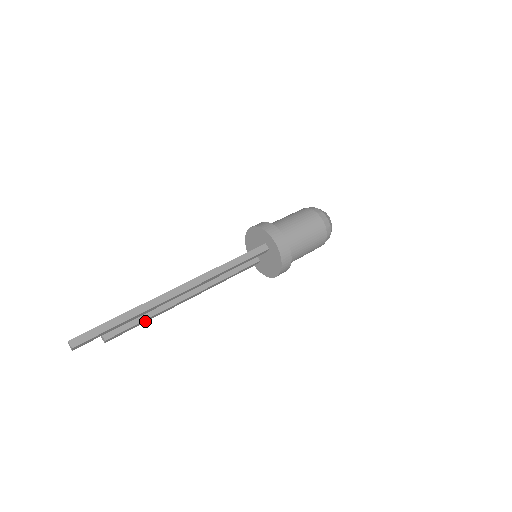
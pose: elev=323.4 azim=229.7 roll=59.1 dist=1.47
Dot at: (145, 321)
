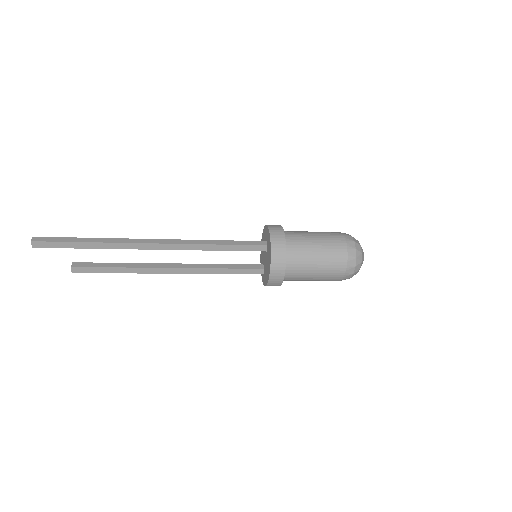
Dot at: (117, 271)
